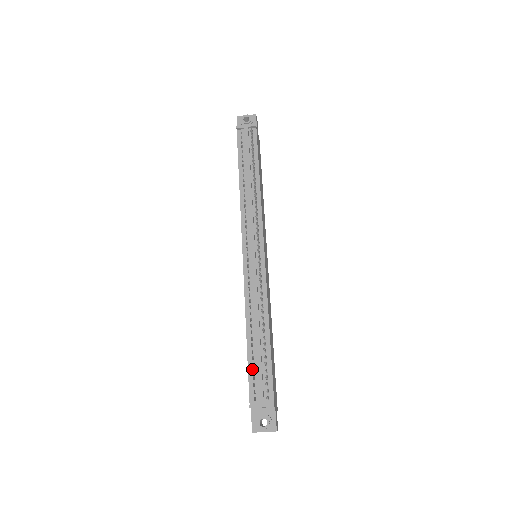
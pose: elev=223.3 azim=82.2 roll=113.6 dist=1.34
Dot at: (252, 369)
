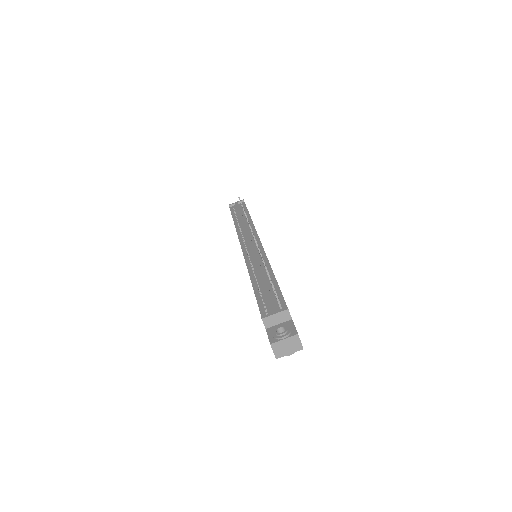
Dot at: (261, 299)
